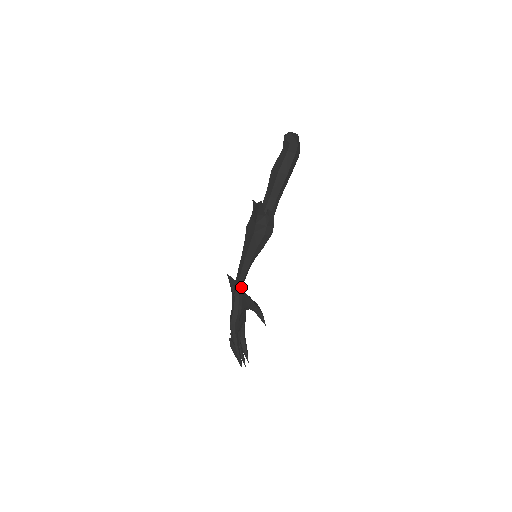
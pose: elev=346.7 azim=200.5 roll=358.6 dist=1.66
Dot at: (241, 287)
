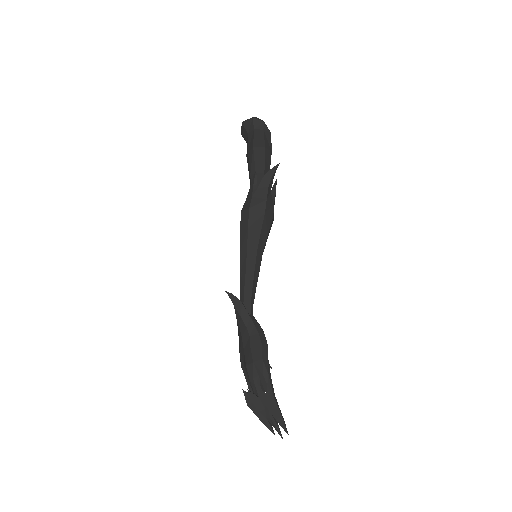
Dot at: (252, 303)
